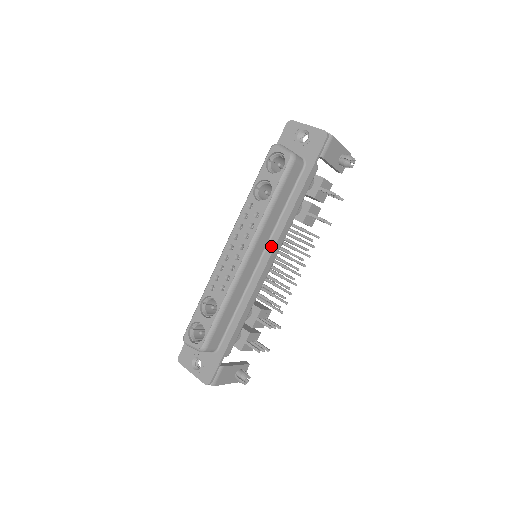
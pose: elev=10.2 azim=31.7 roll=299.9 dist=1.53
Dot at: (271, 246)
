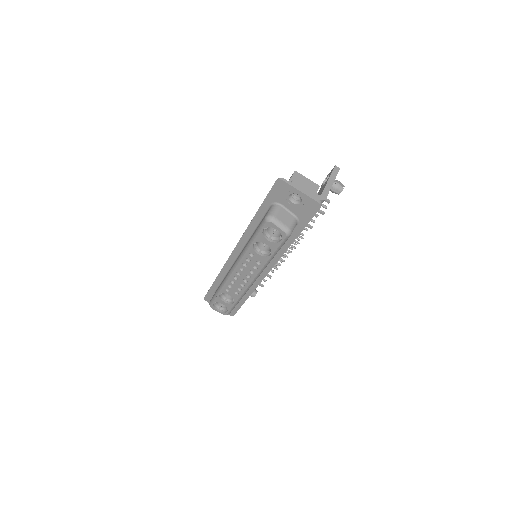
Dot at: (271, 264)
